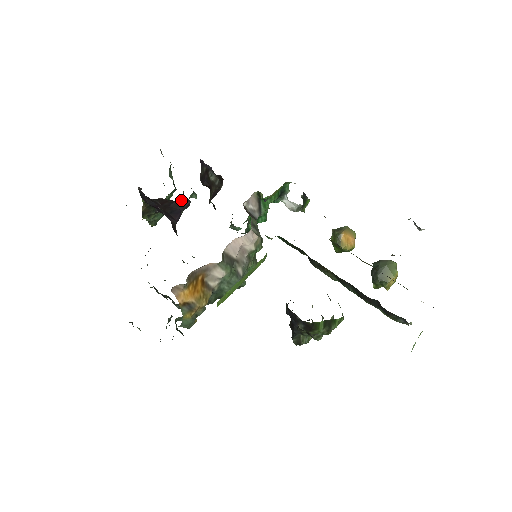
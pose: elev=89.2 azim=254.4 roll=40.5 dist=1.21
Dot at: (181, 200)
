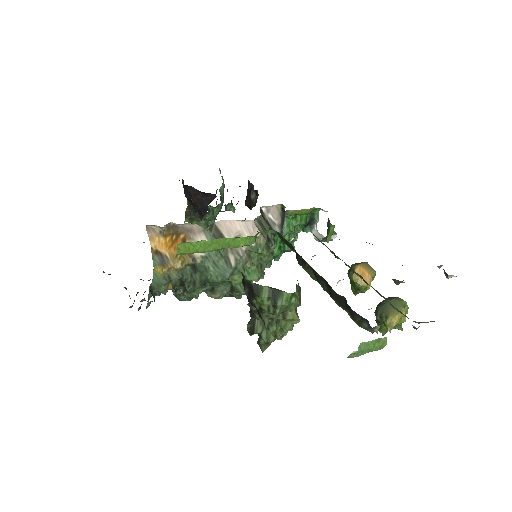
Dot at: (210, 194)
